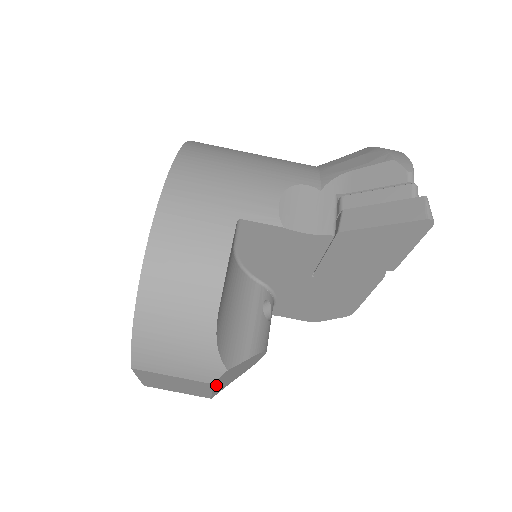
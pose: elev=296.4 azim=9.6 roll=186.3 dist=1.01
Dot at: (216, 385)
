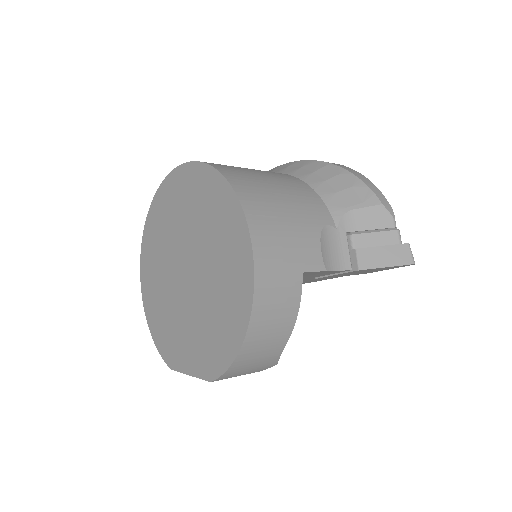
Dot at: occluded
